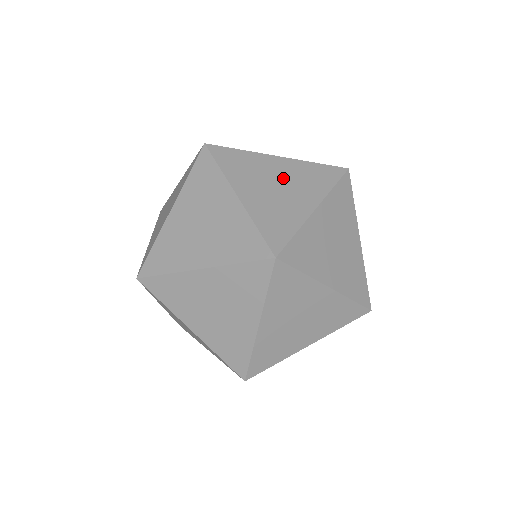
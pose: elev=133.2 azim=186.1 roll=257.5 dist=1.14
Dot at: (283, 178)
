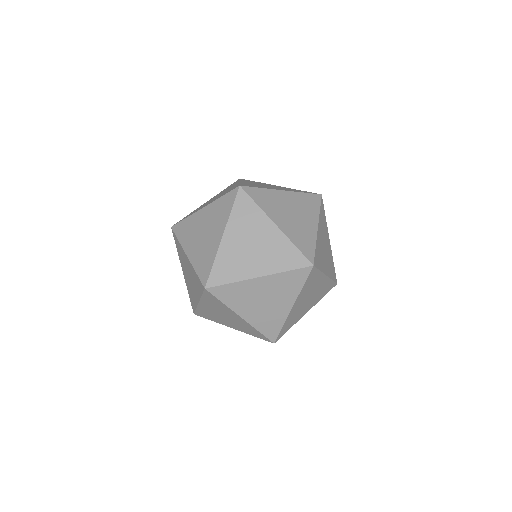
Dot at: (262, 243)
